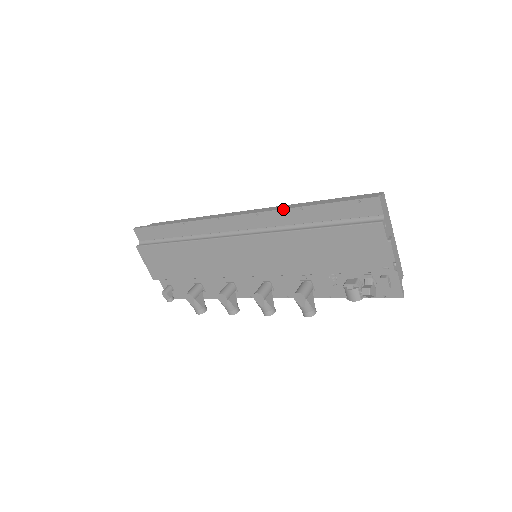
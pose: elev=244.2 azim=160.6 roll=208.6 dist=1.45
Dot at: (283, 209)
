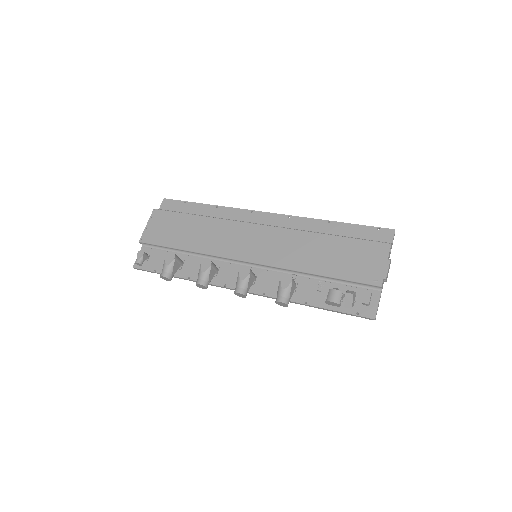
Dot at: occluded
